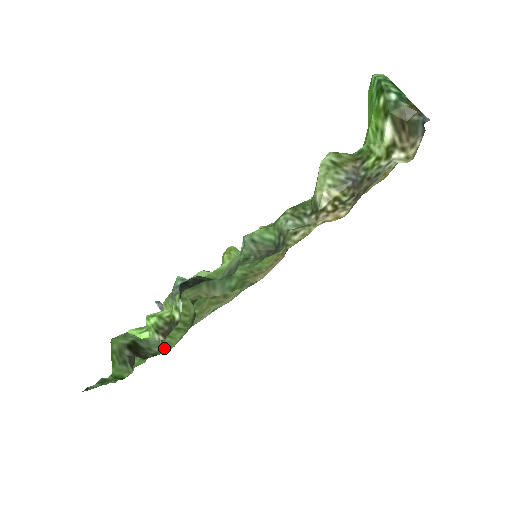
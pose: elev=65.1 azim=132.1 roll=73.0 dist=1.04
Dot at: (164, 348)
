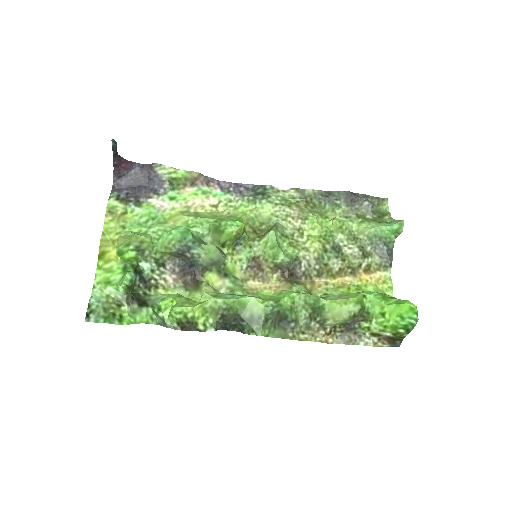
Dot at: (157, 296)
